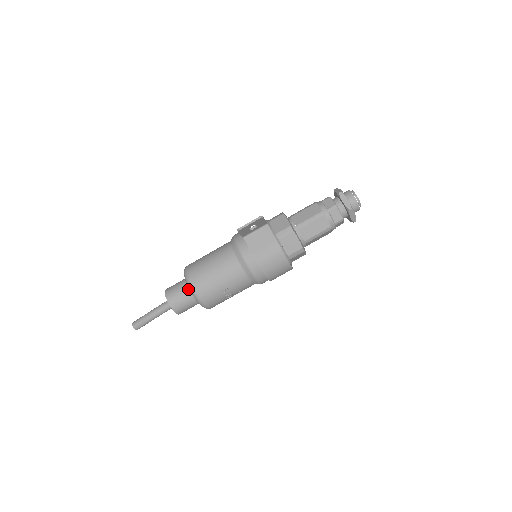
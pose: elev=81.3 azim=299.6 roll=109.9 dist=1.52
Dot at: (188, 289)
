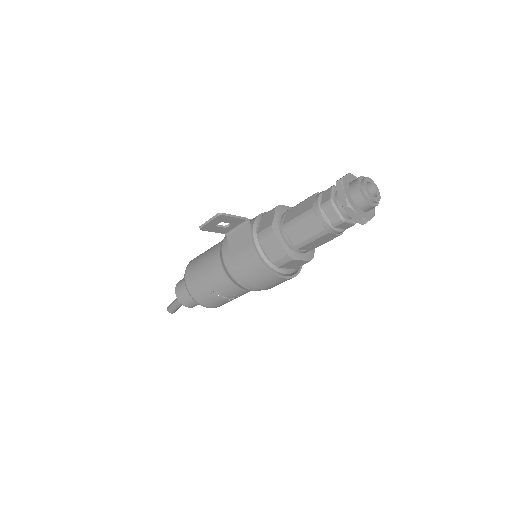
Dot at: occluded
